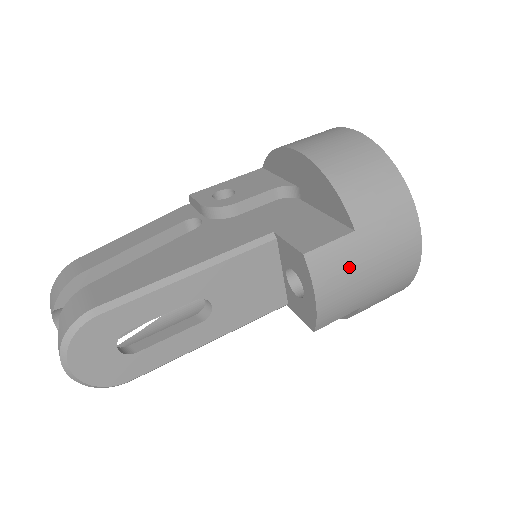
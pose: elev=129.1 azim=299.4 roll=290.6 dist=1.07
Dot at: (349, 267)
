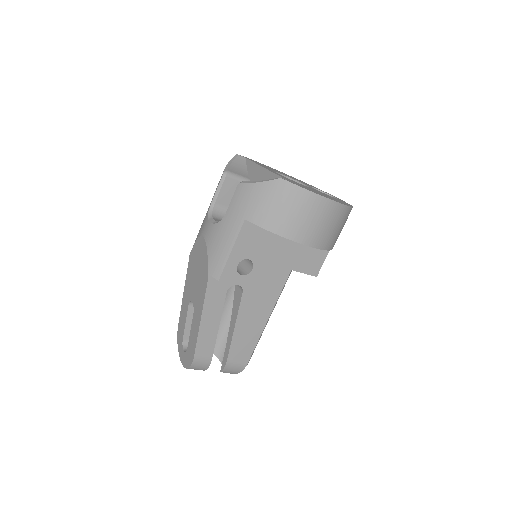
Dot at: occluded
